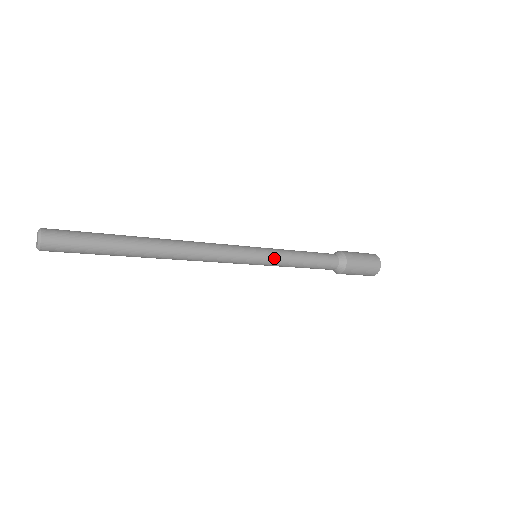
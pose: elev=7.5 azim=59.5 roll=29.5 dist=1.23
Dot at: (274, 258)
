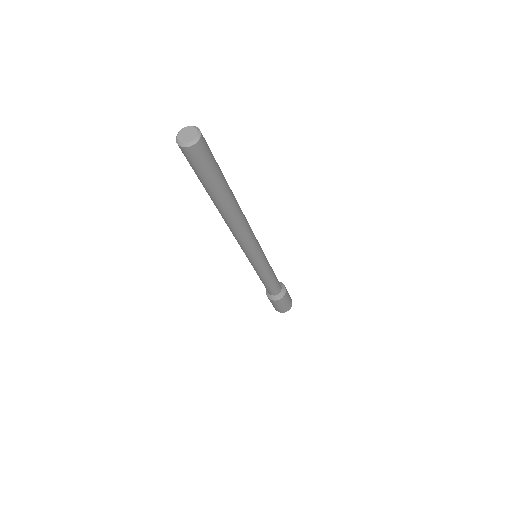
Dot at: (267, 262)
